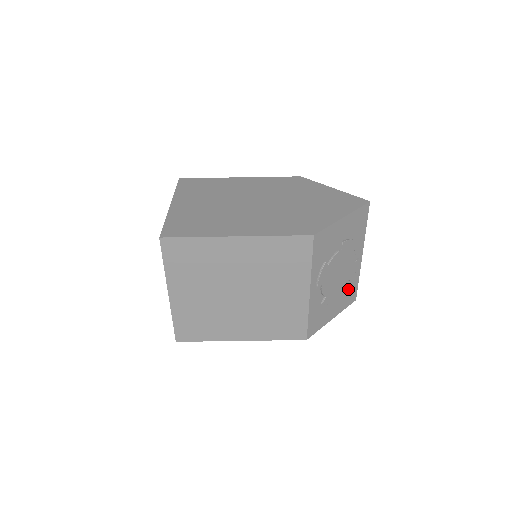
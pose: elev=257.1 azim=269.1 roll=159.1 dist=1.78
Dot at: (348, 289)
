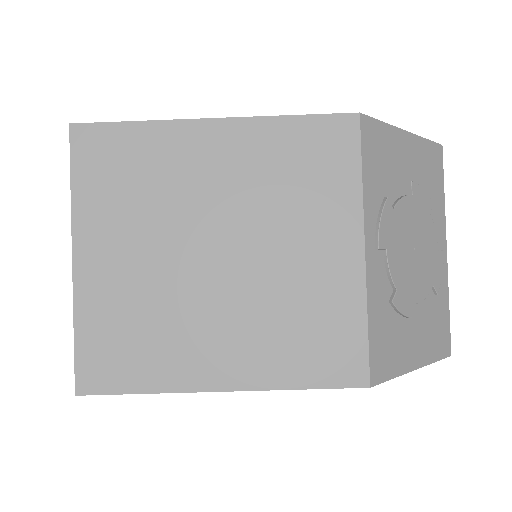
Dot at: (434, 314)
